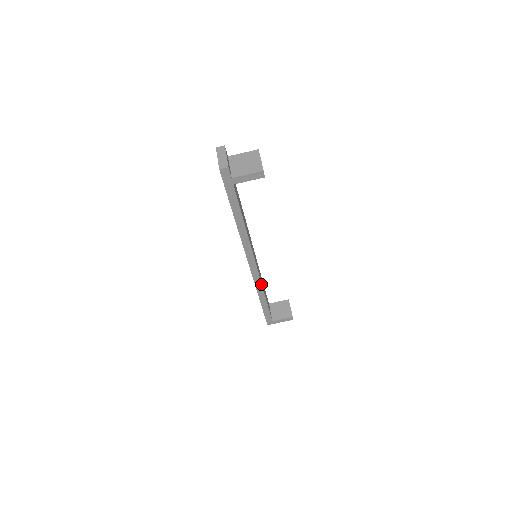
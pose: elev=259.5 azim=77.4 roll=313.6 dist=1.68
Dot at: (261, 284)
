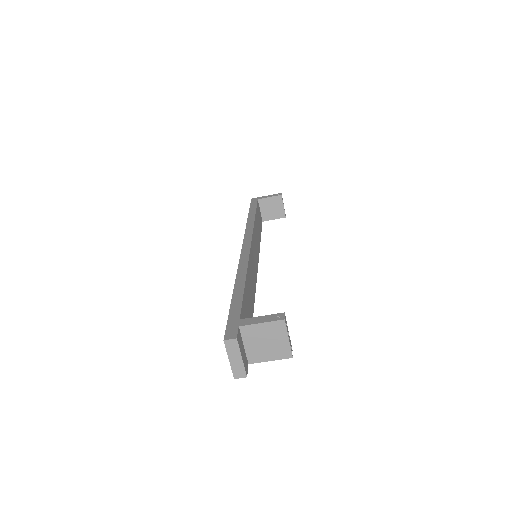
Dot at: occluded
